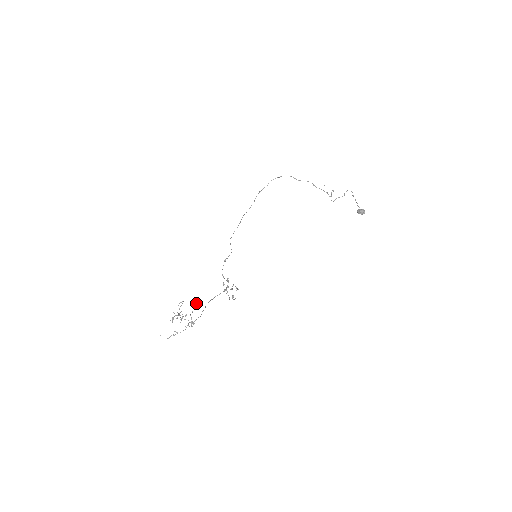
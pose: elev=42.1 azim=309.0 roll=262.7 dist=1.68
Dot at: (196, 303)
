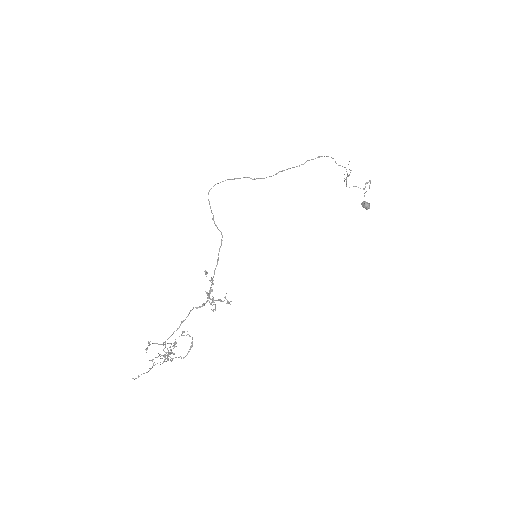
Dot at: (192, 343)
